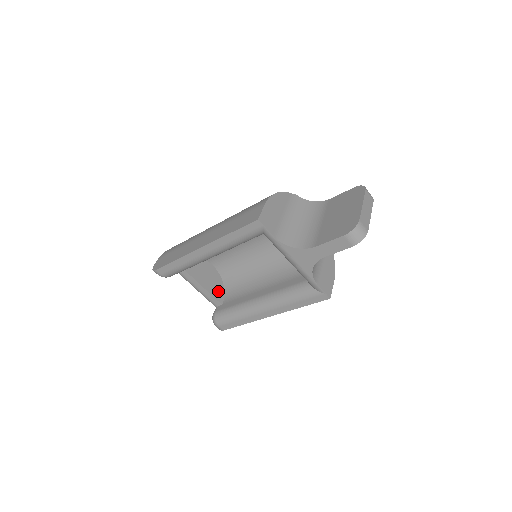
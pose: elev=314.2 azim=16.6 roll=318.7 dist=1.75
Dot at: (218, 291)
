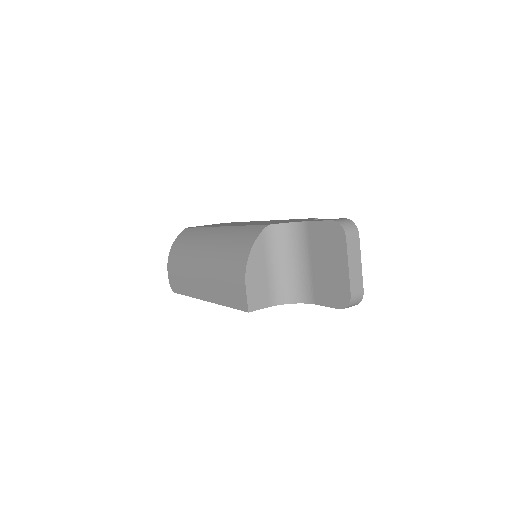
Dot at: occluded
